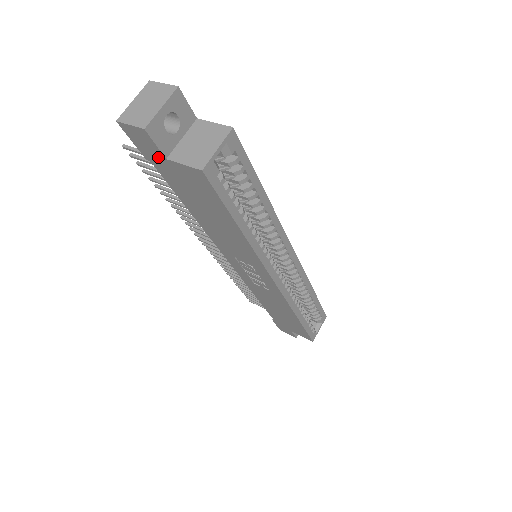
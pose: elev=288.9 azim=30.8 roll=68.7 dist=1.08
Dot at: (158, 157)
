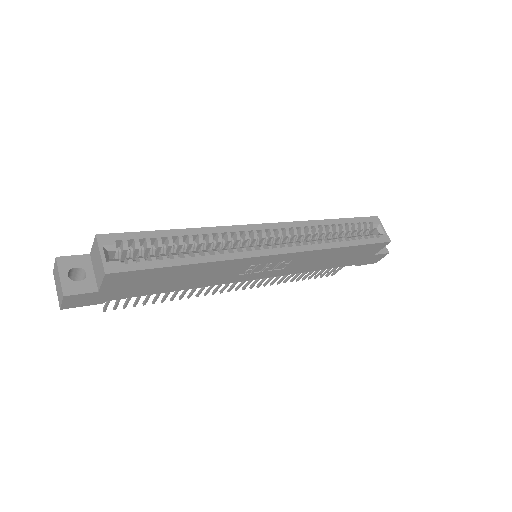
Dot at: (98, 296)
